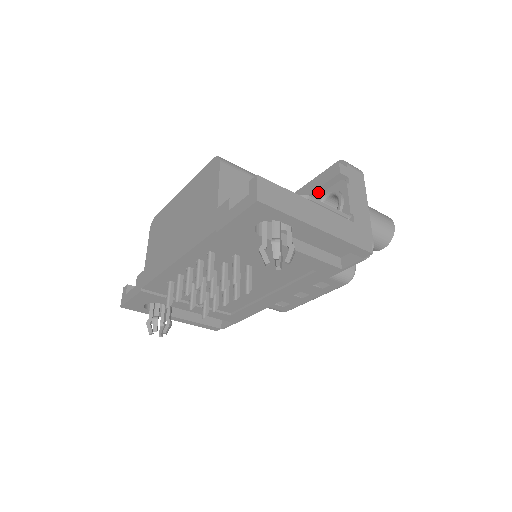
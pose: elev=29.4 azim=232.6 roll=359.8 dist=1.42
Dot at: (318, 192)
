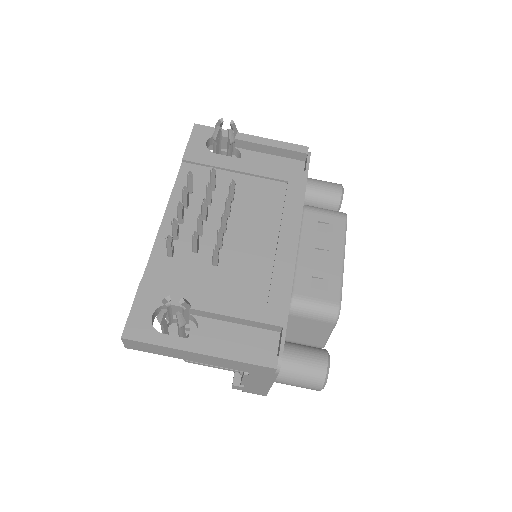
Dot at: occluded
